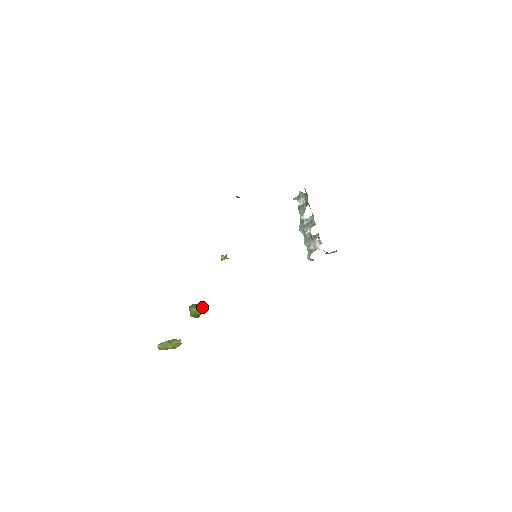
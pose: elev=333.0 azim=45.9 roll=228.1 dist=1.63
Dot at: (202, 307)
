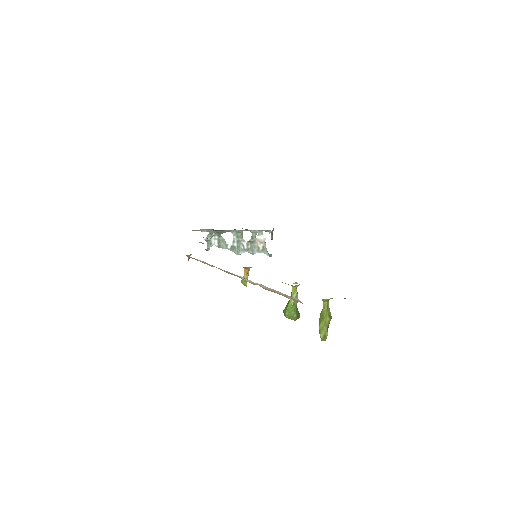
Dot at: (294, 287)
